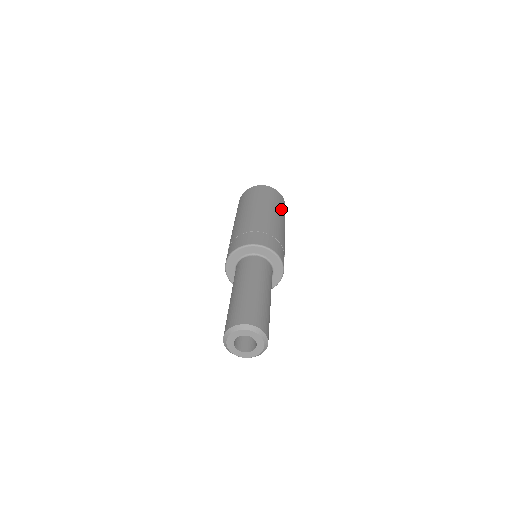
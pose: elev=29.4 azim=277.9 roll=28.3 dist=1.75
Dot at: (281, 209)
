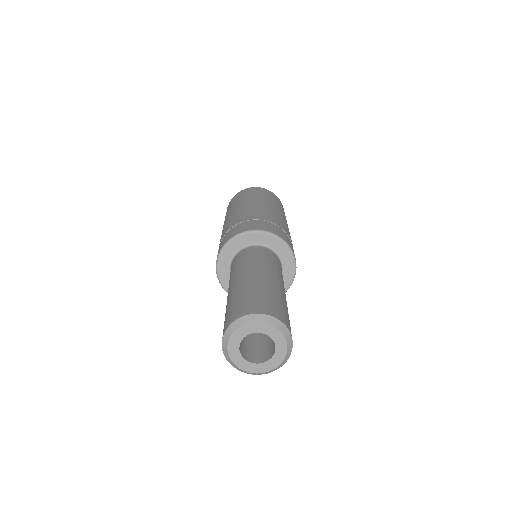
Dot at: occluded
